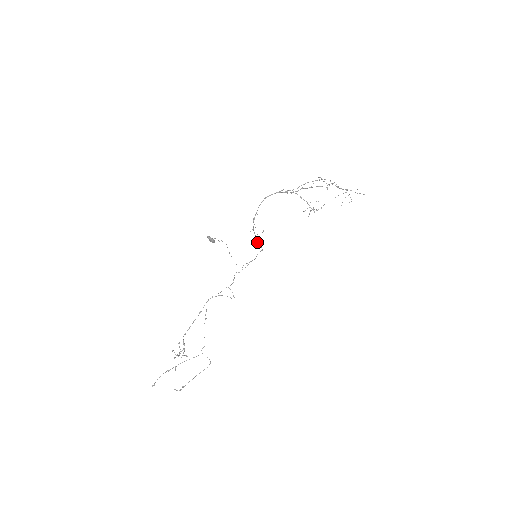
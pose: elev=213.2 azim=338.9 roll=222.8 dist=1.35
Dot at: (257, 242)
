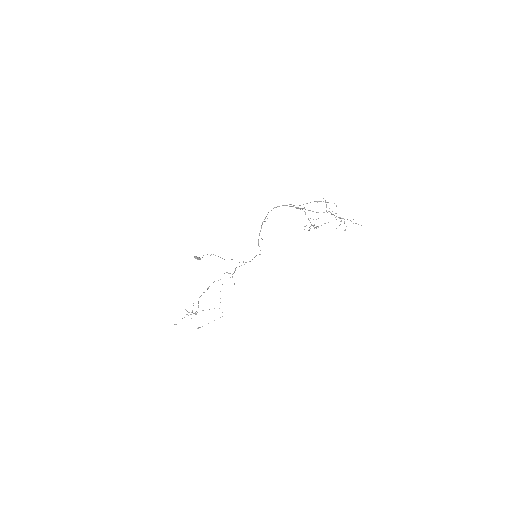
Dot at: (258, 245)
